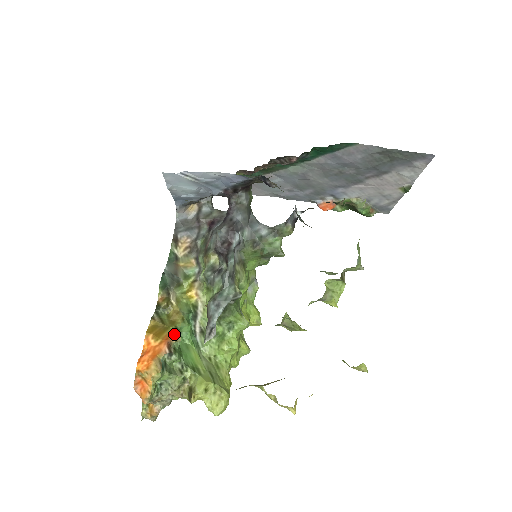
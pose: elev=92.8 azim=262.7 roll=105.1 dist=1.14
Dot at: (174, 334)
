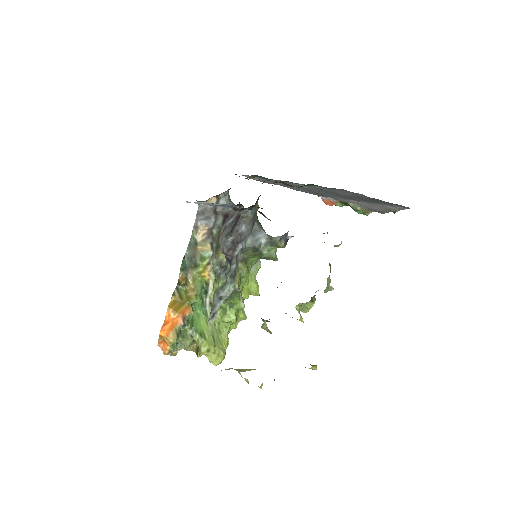
Dot at: (188, 309)
